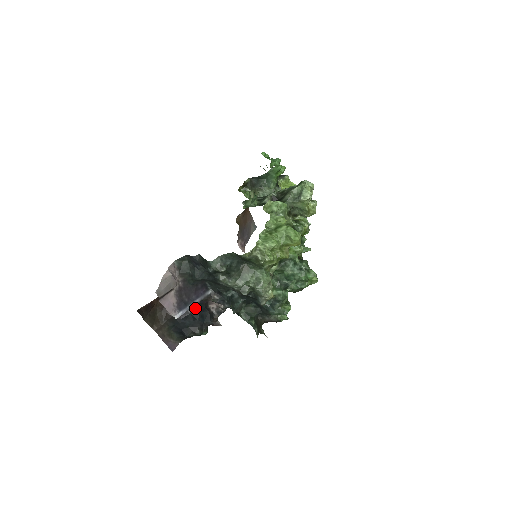
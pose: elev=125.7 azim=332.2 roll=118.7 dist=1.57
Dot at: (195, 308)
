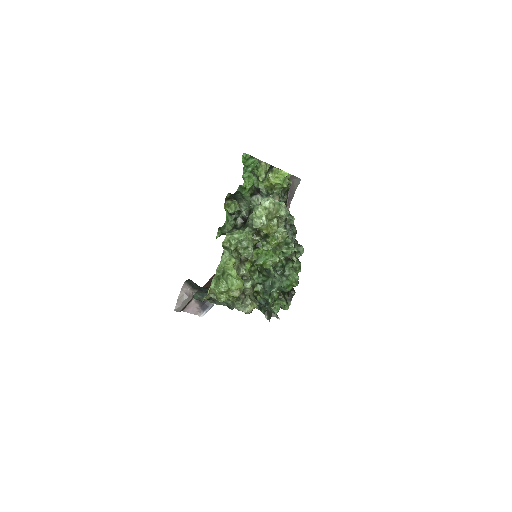
Dot at: occluded
